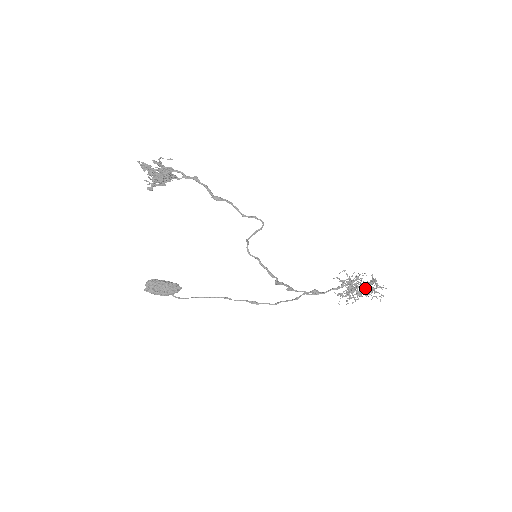
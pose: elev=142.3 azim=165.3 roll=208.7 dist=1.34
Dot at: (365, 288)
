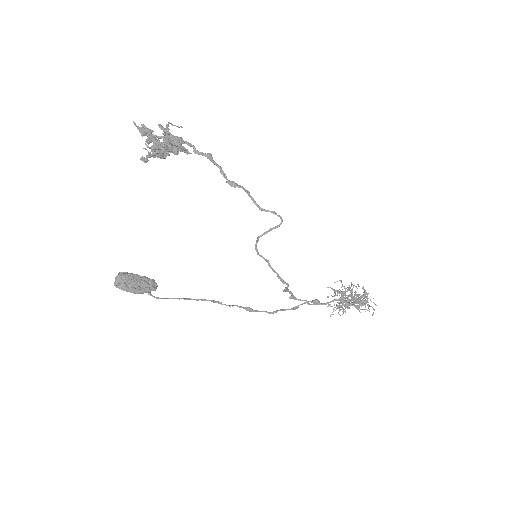
Dot at: (359, 301)
